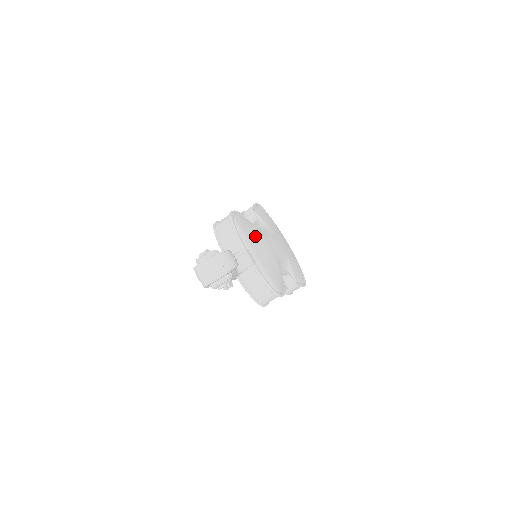
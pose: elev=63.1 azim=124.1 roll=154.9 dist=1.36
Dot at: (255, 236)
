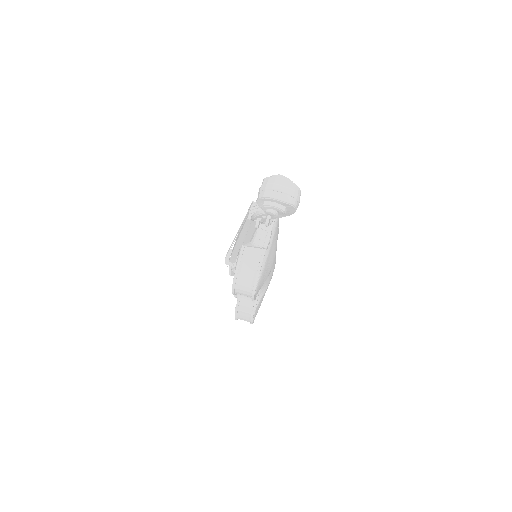
Dot at: occluded
